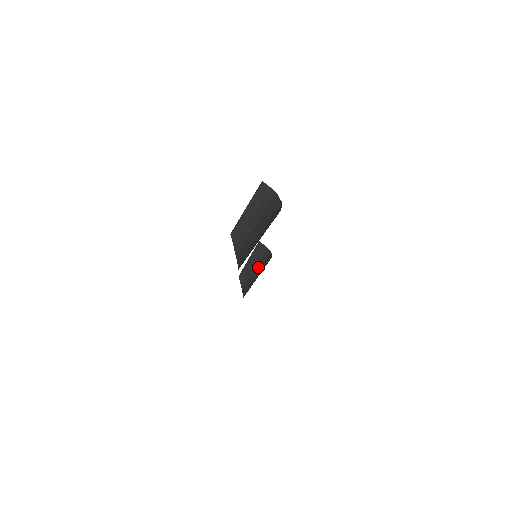
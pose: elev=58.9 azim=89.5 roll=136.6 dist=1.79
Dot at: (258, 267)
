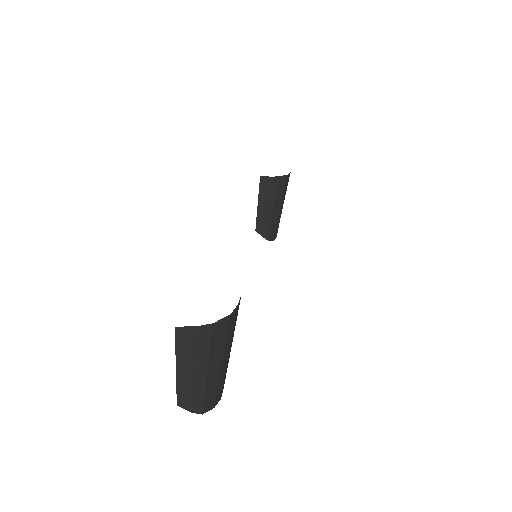
Dot at: (276, 204)
